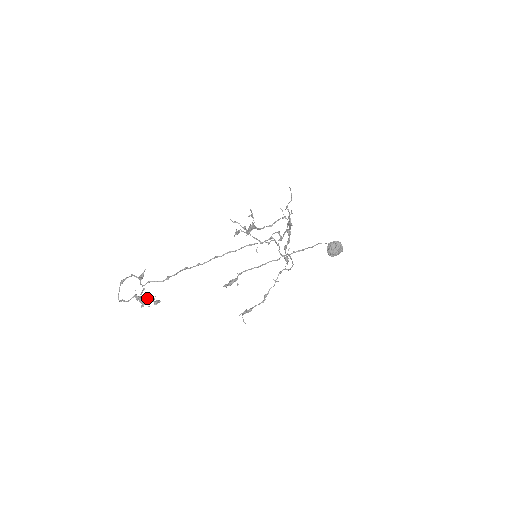
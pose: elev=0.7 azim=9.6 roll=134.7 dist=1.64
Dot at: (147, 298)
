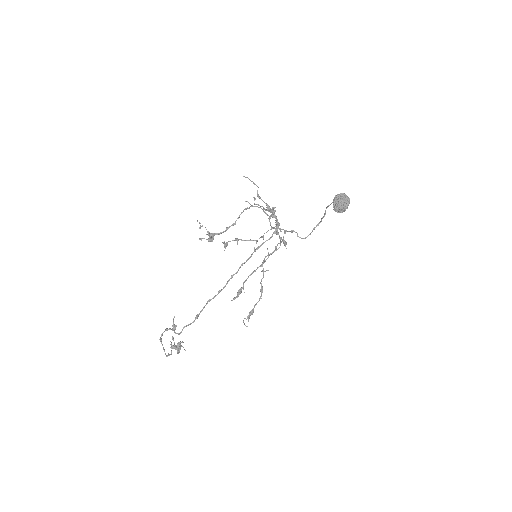
Dot at: occluded
